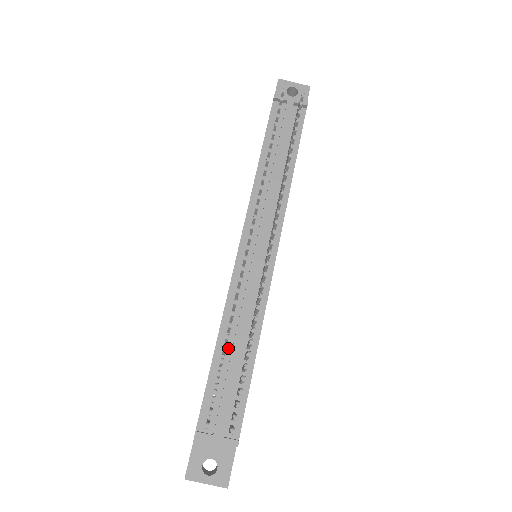
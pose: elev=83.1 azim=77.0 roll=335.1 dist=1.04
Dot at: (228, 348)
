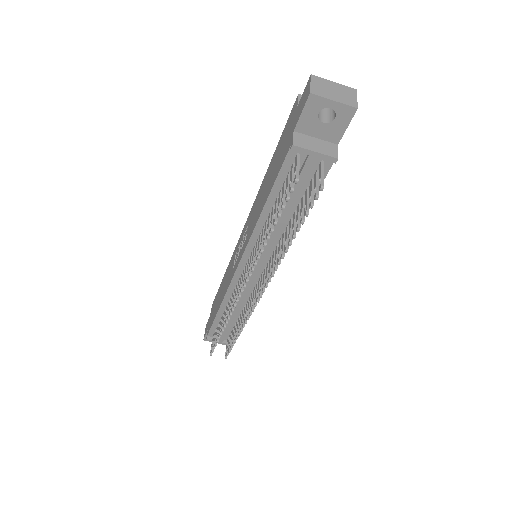
Dot at: occluded
